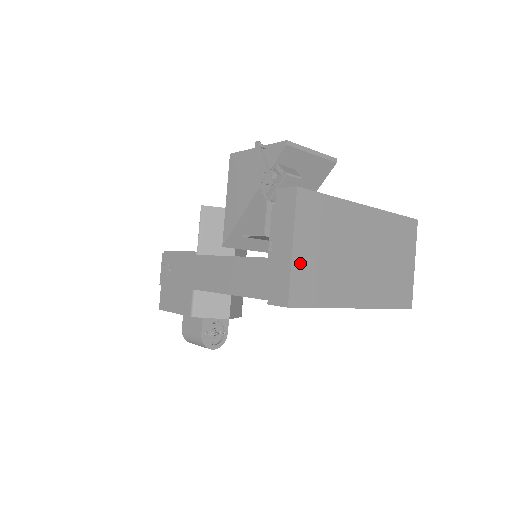
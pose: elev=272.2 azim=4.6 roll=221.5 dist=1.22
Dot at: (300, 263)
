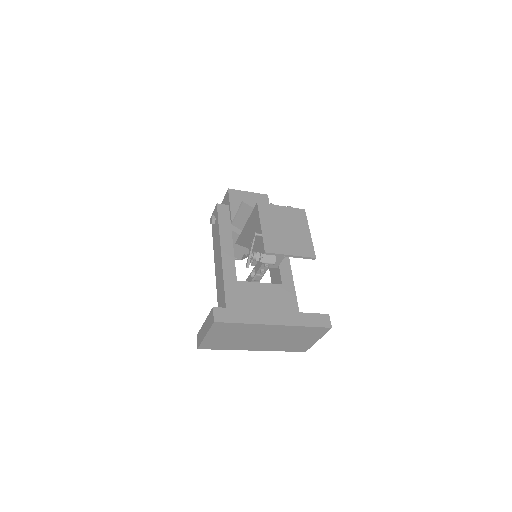
Dot at: (210, 340)
